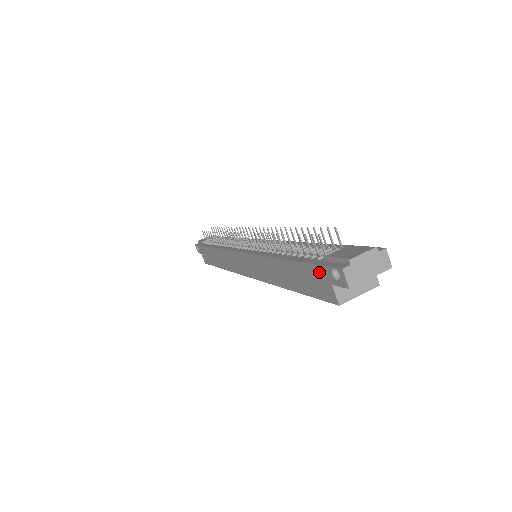
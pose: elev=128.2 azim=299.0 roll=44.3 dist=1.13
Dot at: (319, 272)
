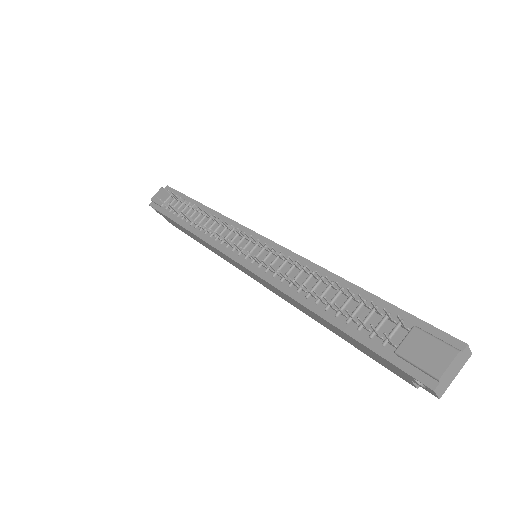
Dot at: (390, 365)
